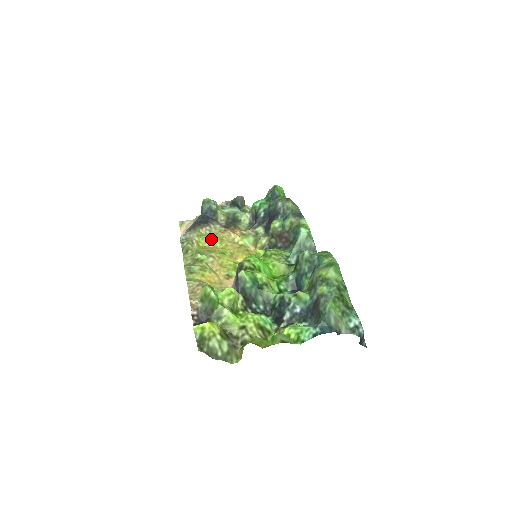
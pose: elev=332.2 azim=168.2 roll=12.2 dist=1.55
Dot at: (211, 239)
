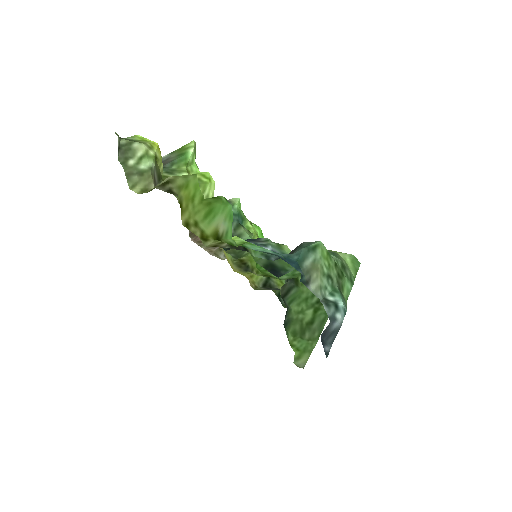
Dot at: occluded
